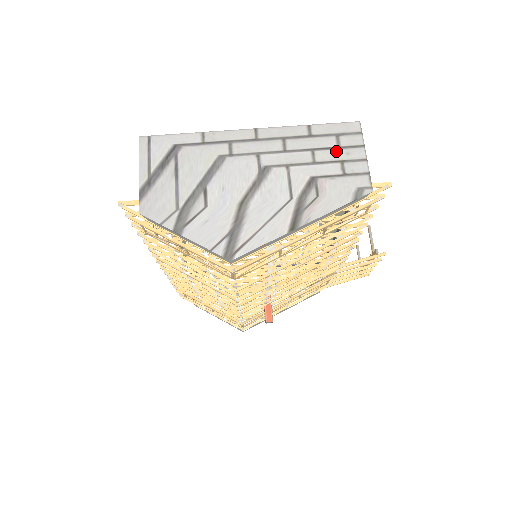
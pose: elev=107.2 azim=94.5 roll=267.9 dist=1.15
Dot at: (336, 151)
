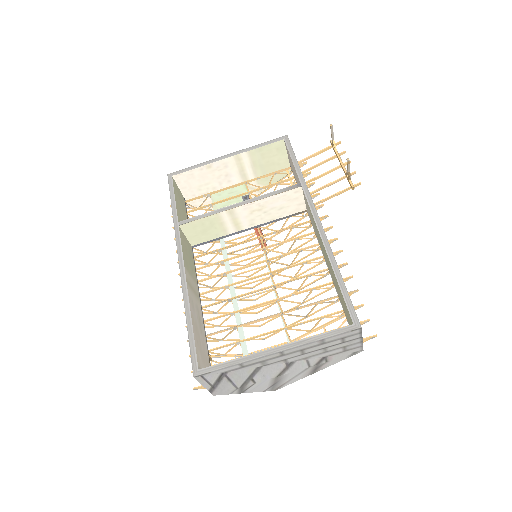
Dot at: (341, 344)
